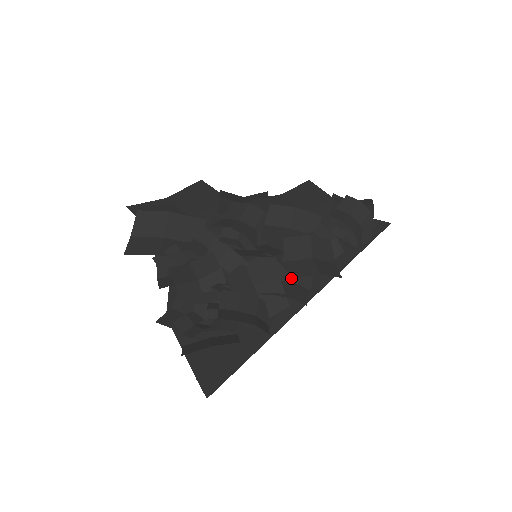
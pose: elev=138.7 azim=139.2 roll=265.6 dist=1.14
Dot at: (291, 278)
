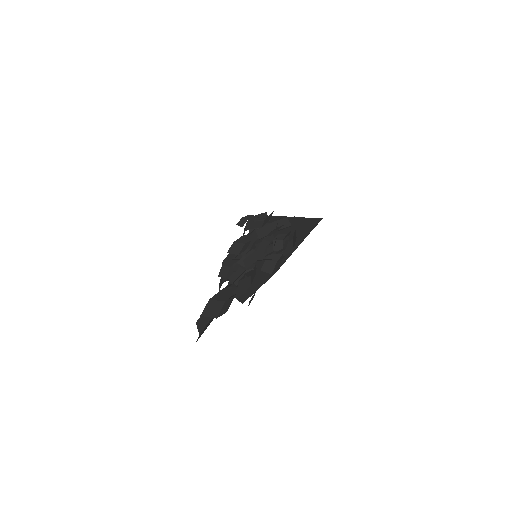
Dot at: occluded
